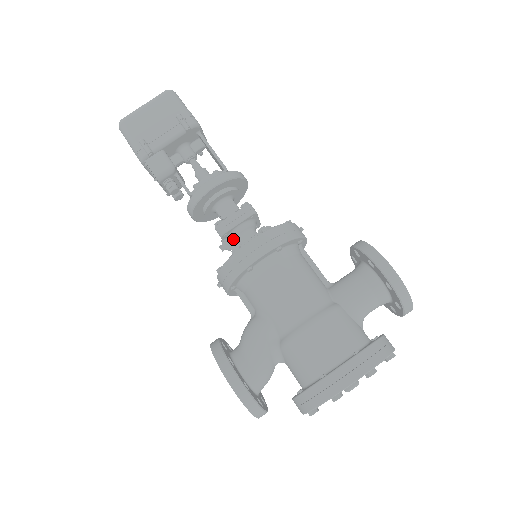
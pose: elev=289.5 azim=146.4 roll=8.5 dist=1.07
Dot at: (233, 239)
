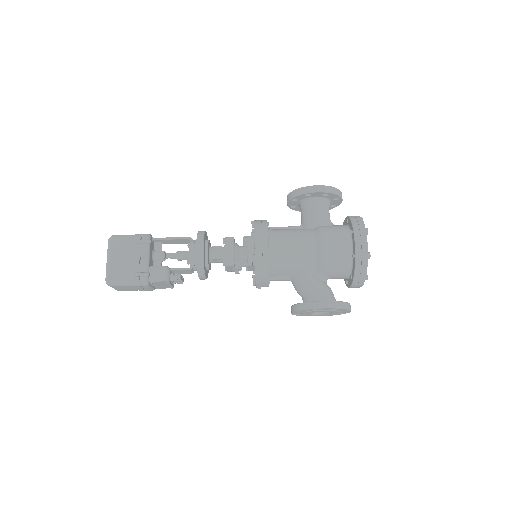
Dot at: (238, 261)
